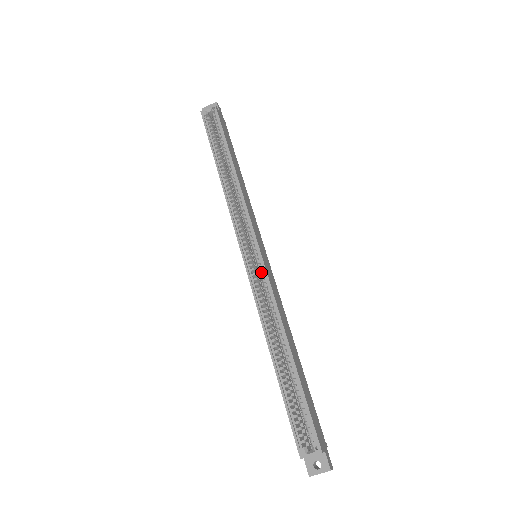
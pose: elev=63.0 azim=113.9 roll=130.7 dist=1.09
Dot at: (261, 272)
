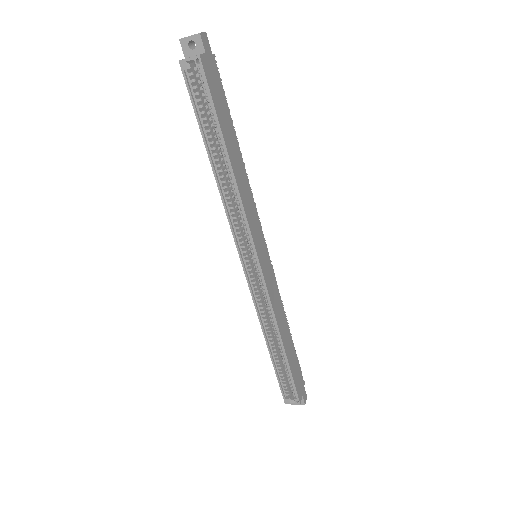
Dot at: (261, 283)
